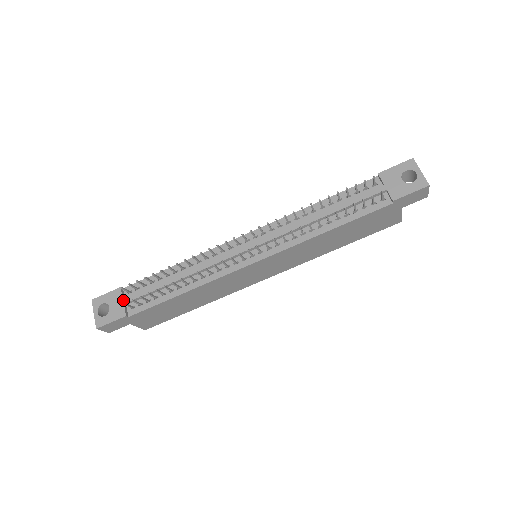
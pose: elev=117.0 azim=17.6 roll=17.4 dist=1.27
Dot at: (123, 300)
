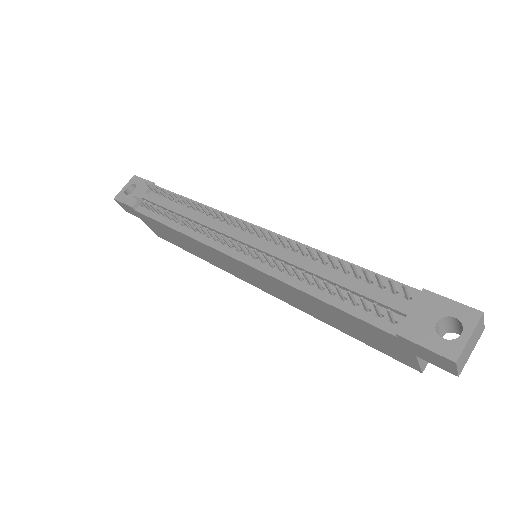
Dot at: (144, 194)
